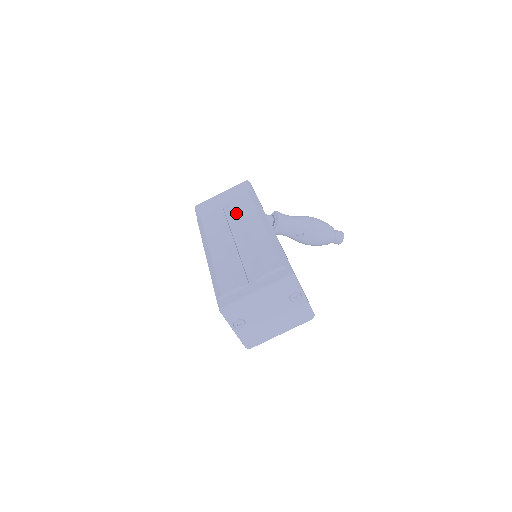
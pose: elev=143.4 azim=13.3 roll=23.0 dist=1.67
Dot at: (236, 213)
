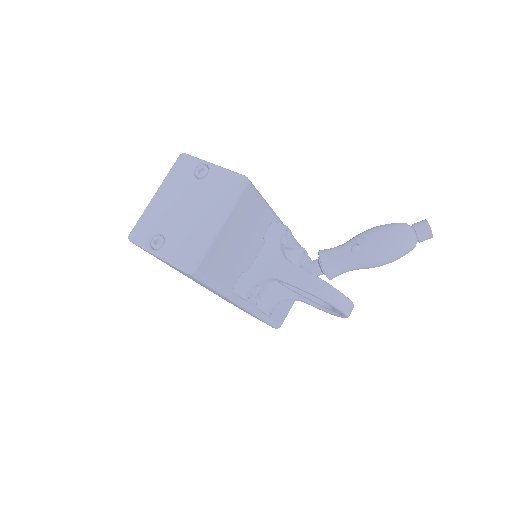
Dot at: occluded
